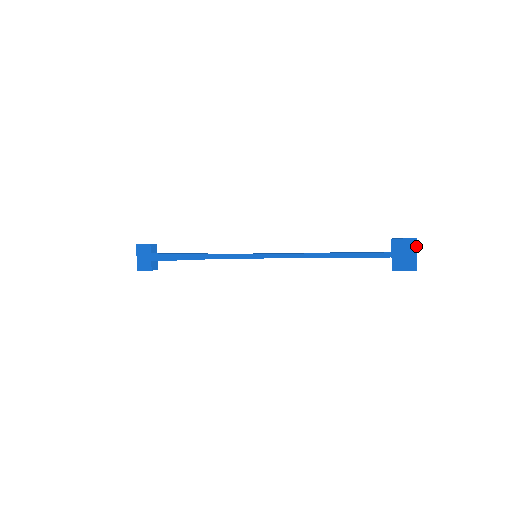
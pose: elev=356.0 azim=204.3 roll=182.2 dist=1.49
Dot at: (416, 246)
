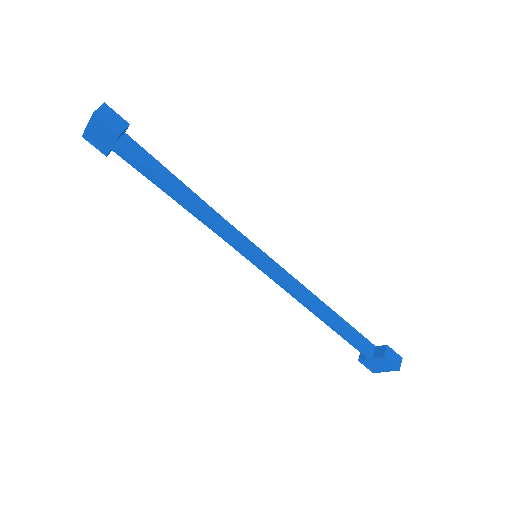
Dot at: occluded
